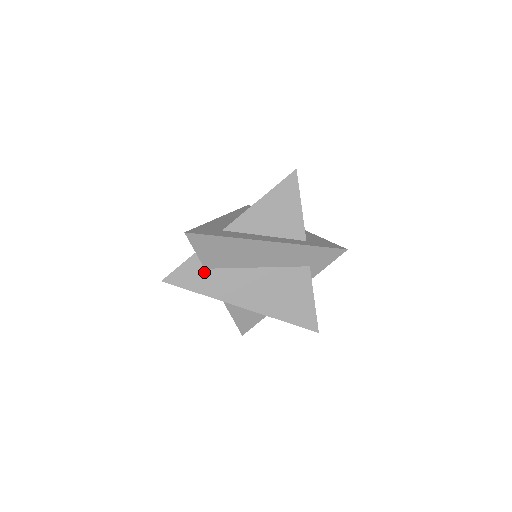
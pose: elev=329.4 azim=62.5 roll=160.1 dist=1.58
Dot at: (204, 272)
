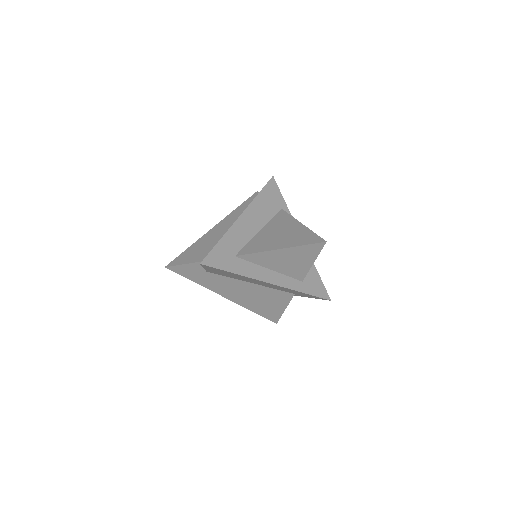
Dot at: (205, 273)
